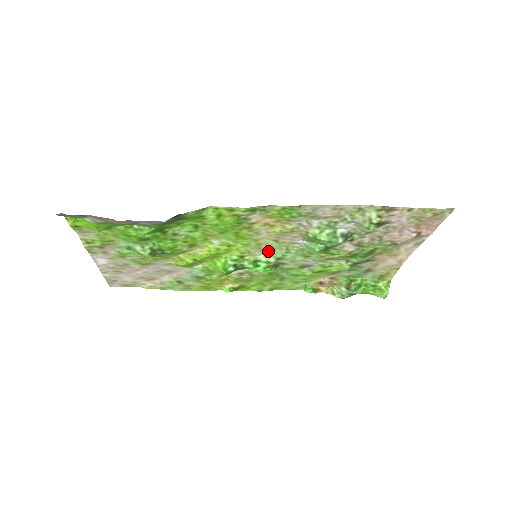
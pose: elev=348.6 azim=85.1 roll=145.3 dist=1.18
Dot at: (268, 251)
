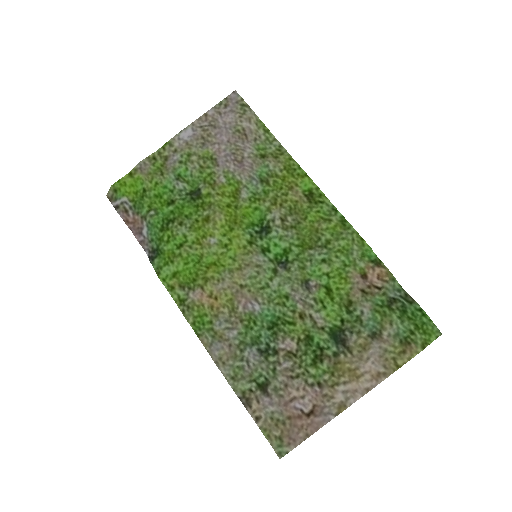
Dot at: (257, 269)
